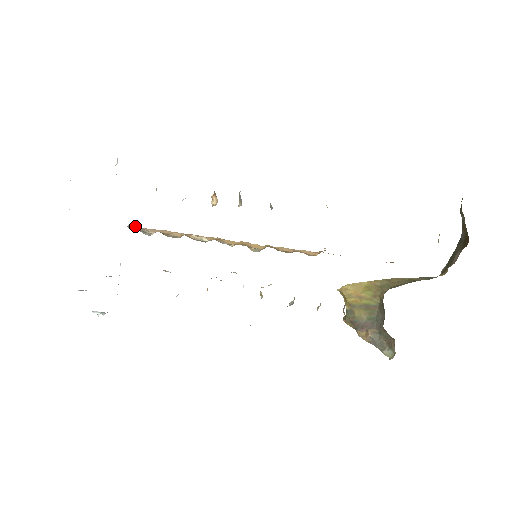
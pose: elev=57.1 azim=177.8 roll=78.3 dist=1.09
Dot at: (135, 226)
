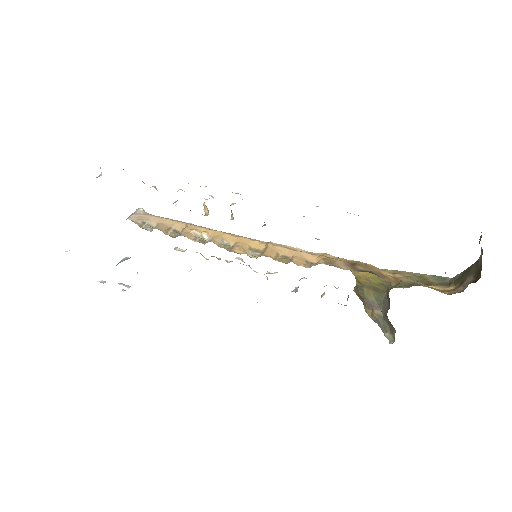
Dot at: (139, 210)
